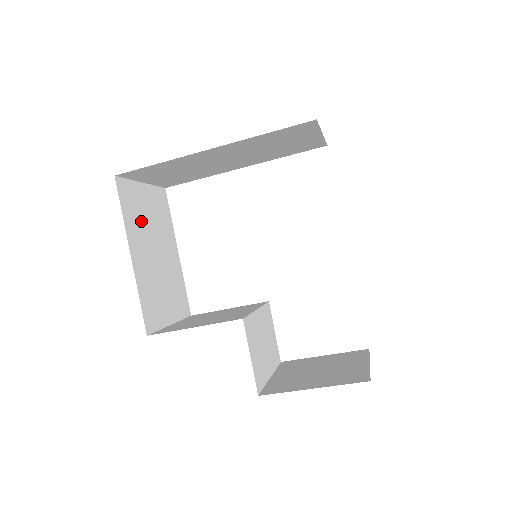
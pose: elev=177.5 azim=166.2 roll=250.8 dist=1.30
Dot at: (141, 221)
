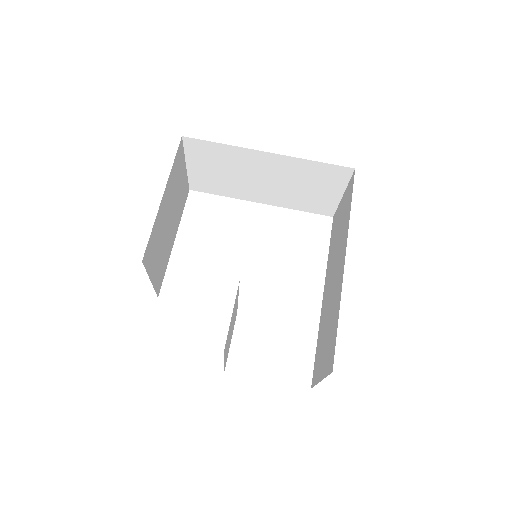
Dot at: (175, 185)
